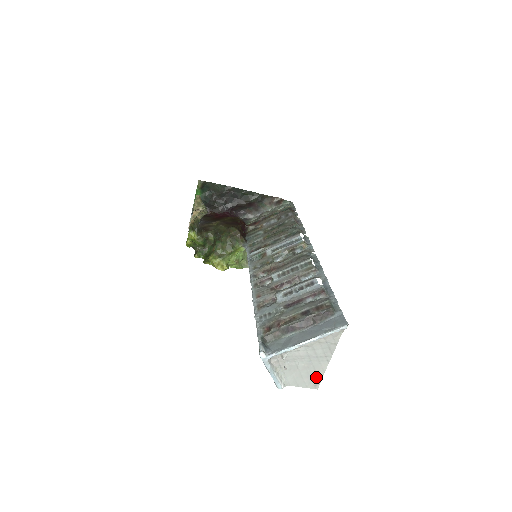
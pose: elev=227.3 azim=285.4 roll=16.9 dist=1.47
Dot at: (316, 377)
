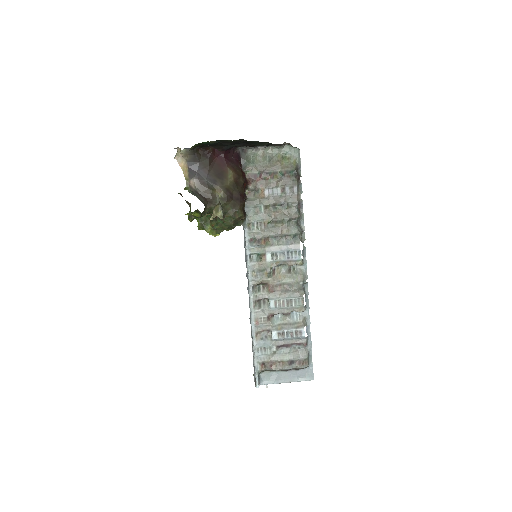
Dot at: occluded
